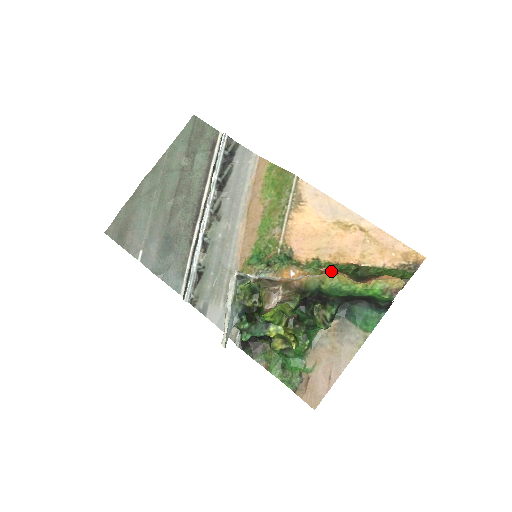
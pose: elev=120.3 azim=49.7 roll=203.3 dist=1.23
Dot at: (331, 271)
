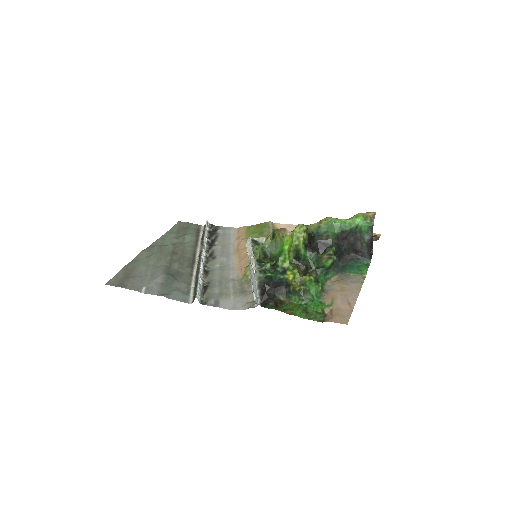
Dot at: occluded
